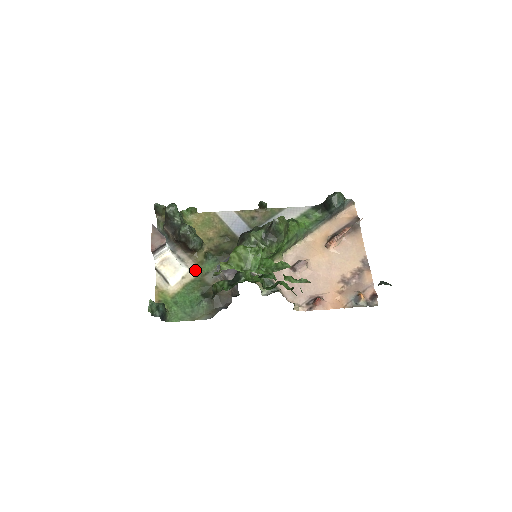
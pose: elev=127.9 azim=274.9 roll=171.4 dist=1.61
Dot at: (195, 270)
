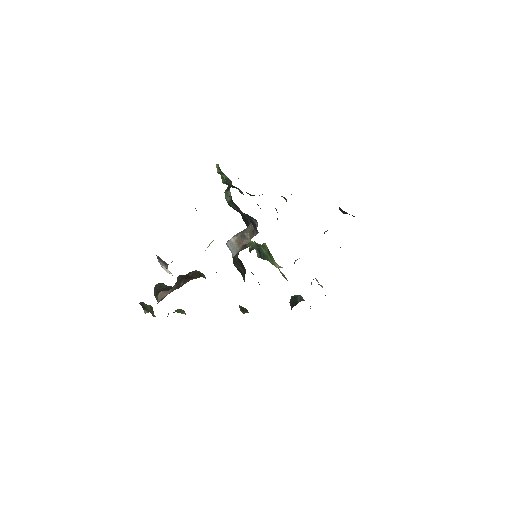
Dot at: occluded
